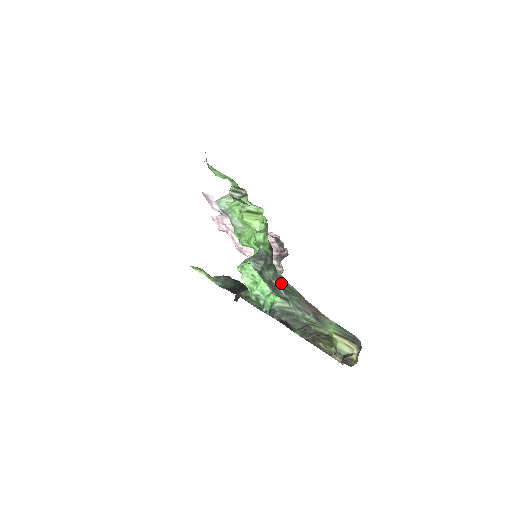
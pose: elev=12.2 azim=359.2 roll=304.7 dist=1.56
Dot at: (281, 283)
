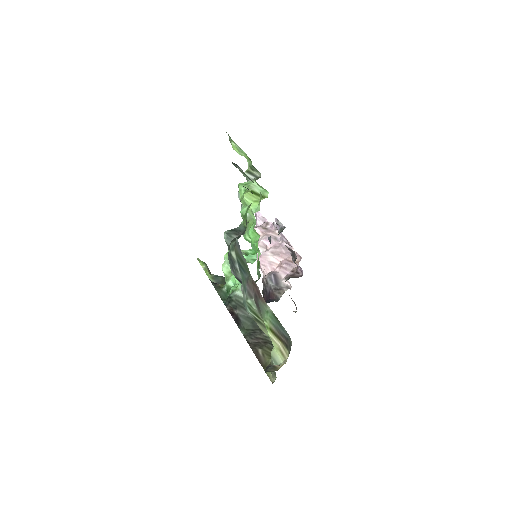
Dot at: (237, 254)
